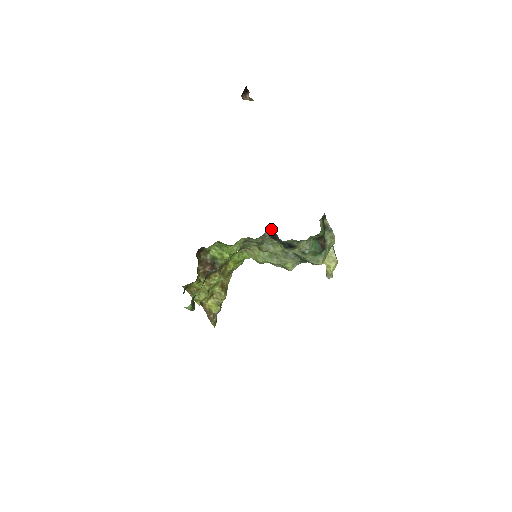
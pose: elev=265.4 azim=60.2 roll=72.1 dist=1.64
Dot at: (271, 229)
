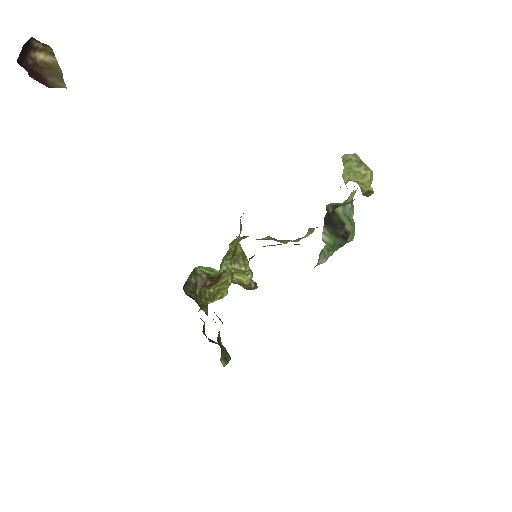
Dot at: occluded
